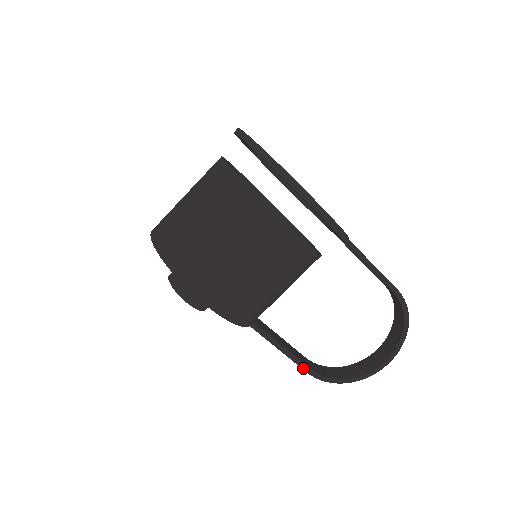
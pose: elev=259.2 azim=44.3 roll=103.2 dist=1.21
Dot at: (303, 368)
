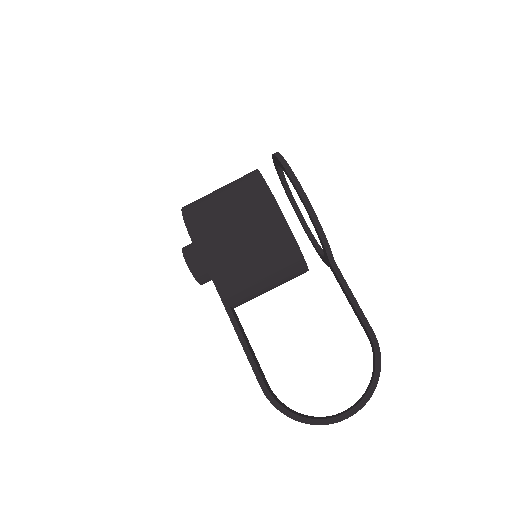
Dot at: (258, 379)
